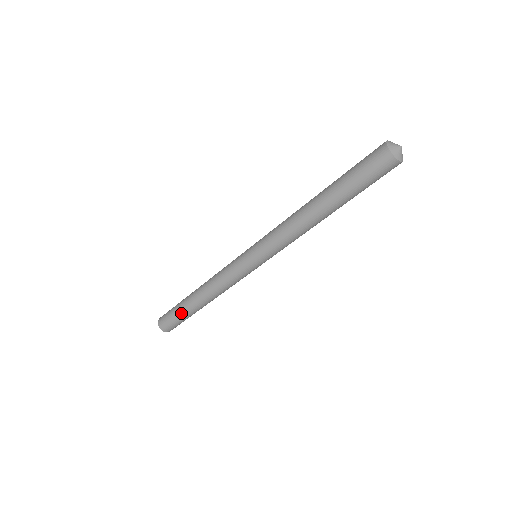
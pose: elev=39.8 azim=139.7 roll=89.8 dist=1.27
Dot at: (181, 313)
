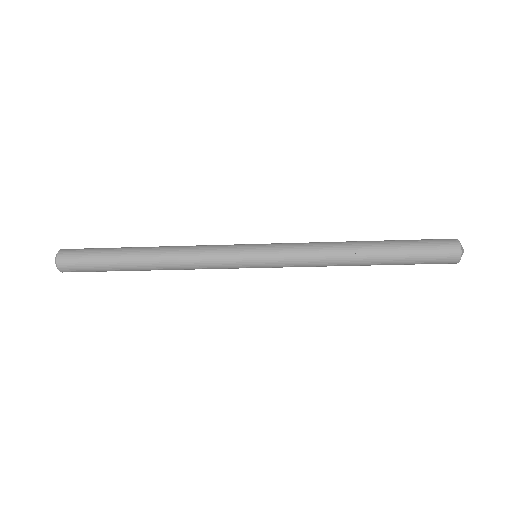
Dot at: (109, 261)
